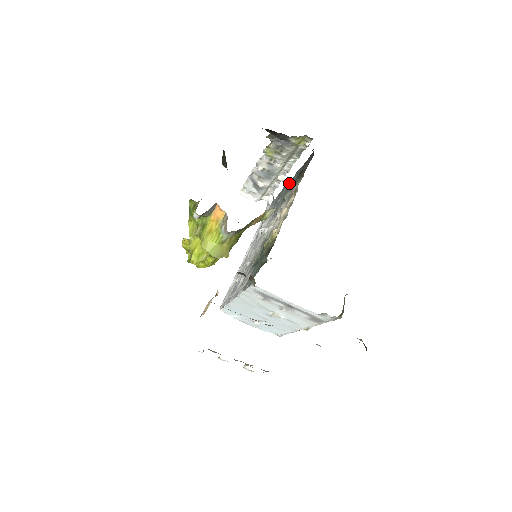
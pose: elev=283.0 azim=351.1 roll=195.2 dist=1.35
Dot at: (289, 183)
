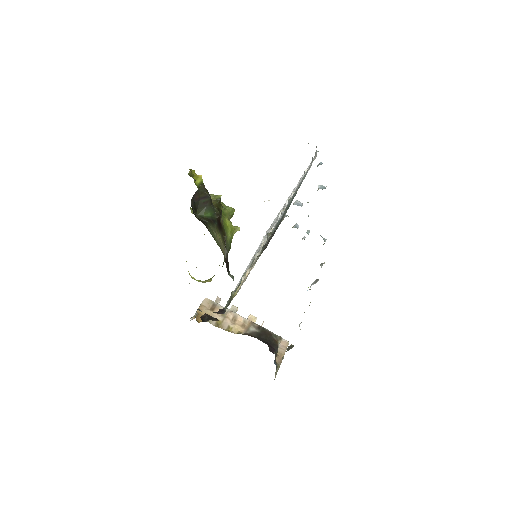
Dot at: occluded
